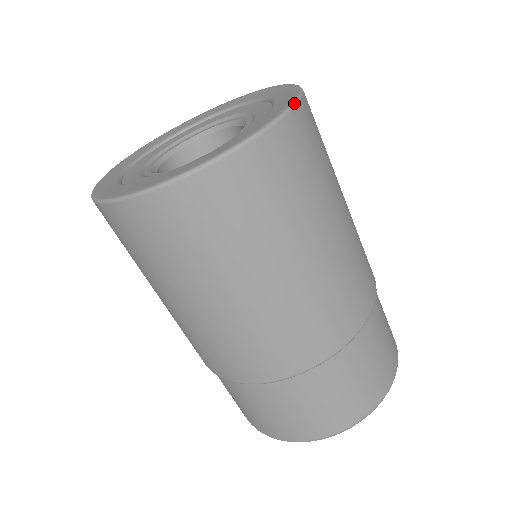
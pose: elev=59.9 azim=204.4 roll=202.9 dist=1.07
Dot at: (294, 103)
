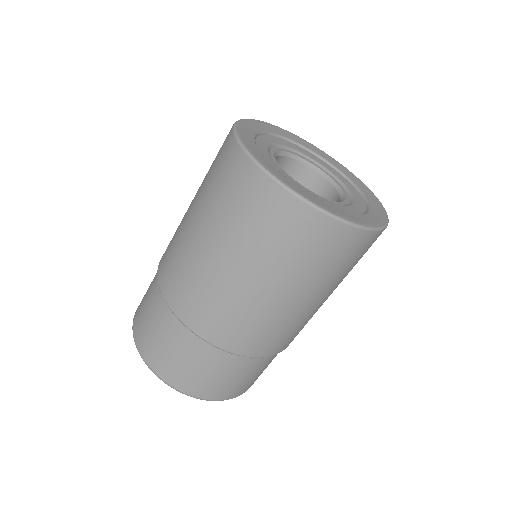
Dot at: occluded
